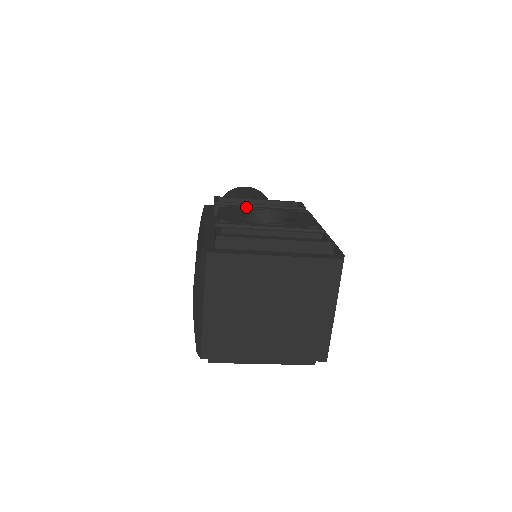
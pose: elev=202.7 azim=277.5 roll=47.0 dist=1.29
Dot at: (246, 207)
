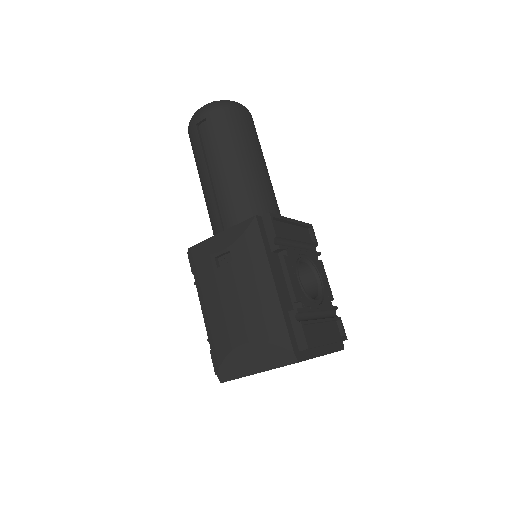
Dot at: (296, 252)
